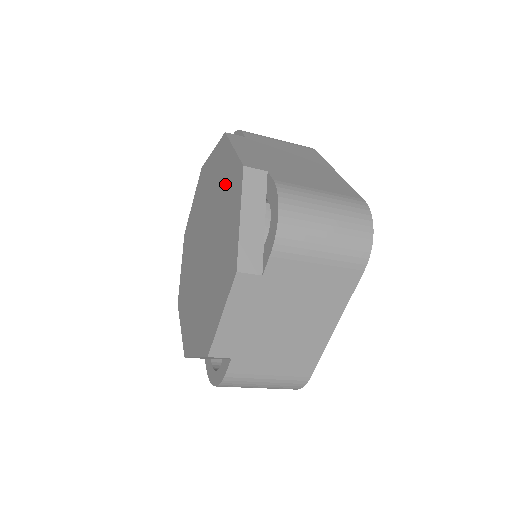
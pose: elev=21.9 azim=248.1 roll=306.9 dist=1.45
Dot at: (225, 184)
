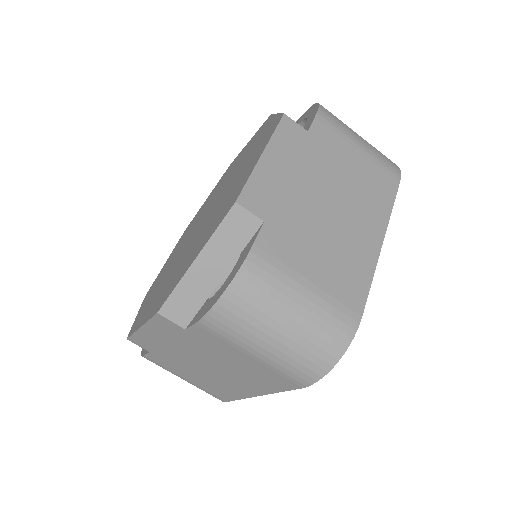
Dot at: (240, 157)
